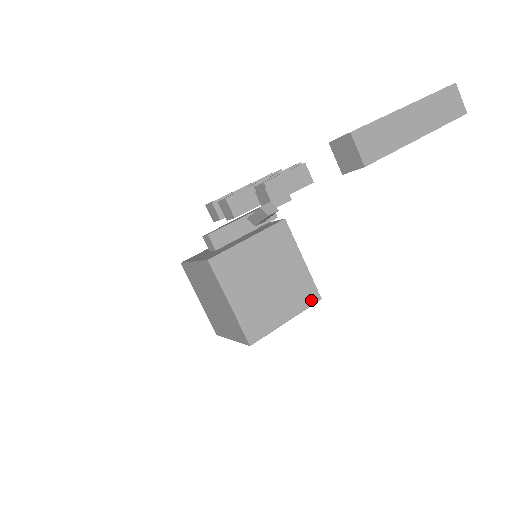
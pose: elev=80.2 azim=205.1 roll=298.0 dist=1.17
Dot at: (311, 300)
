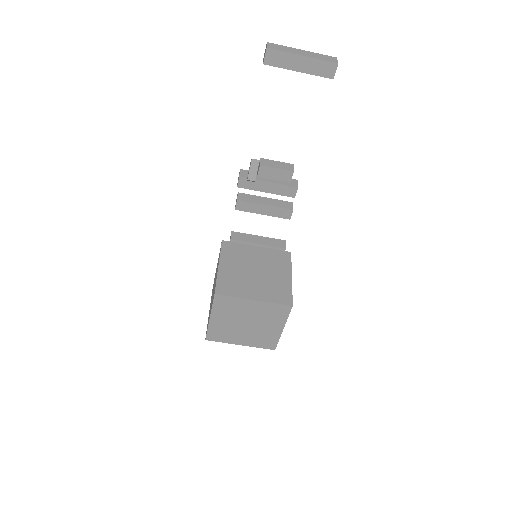
Dot at: (283, 301)
